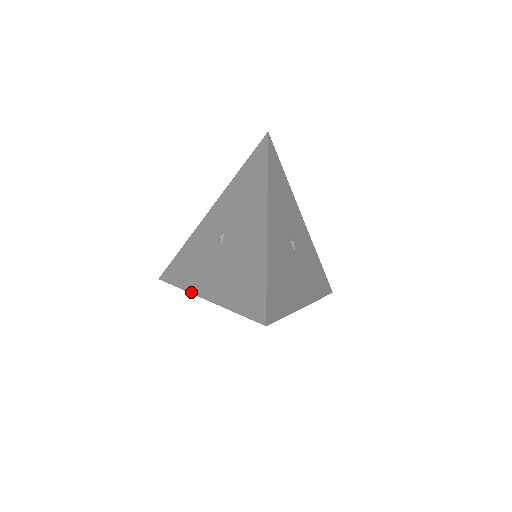
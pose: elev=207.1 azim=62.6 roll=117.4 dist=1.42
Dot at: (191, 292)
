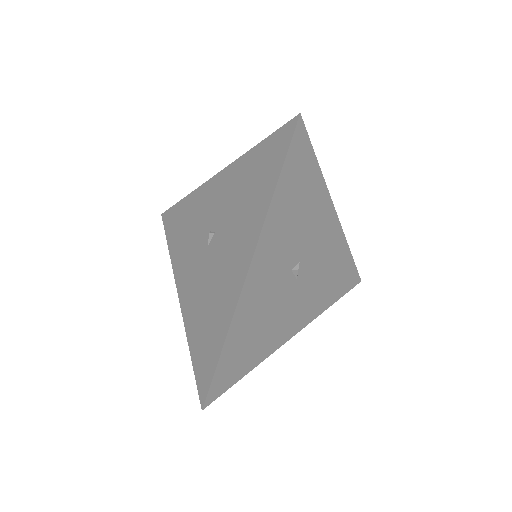
Dot at: (174, 274)
